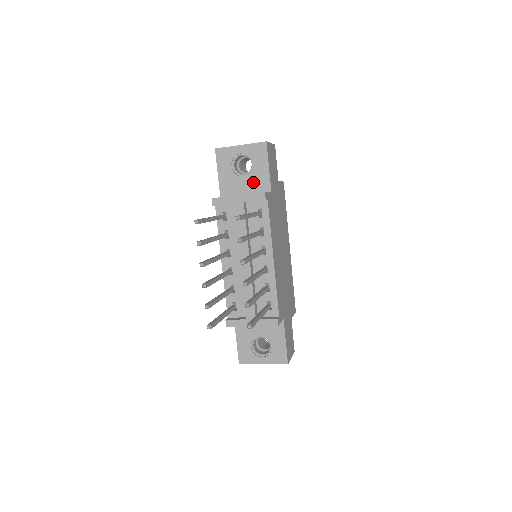
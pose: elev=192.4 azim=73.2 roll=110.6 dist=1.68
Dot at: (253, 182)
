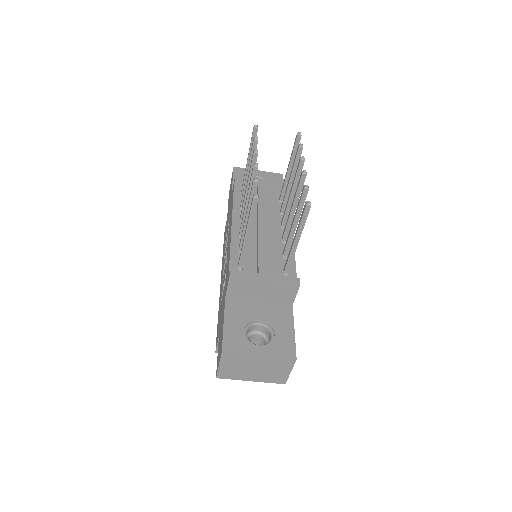
Dot at: occluded
